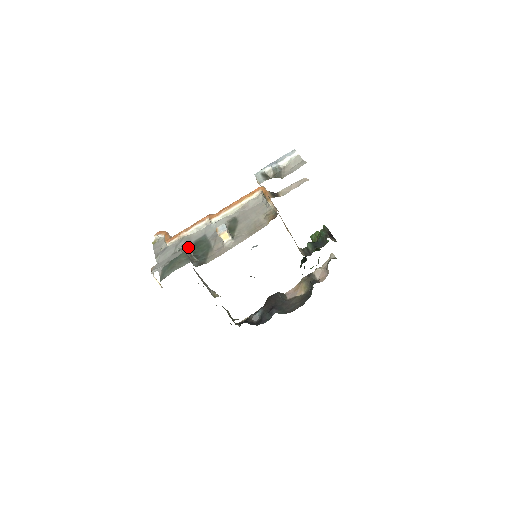
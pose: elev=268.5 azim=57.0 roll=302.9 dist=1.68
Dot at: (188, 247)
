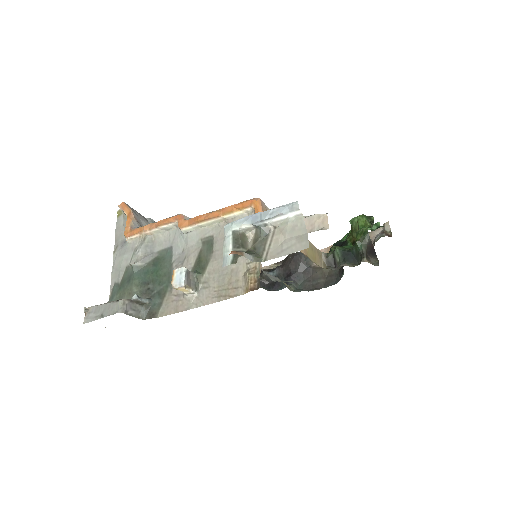
Dot at: (146, 264)
